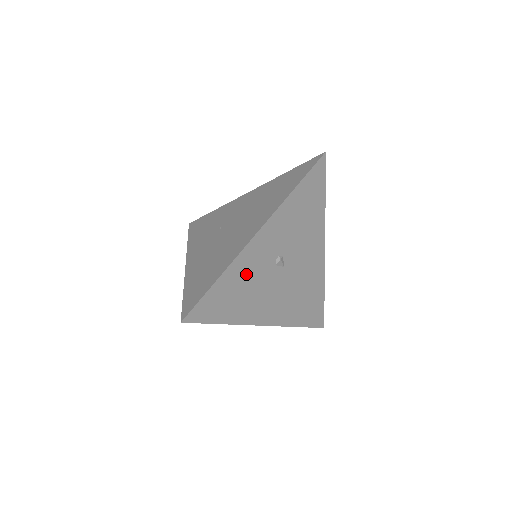
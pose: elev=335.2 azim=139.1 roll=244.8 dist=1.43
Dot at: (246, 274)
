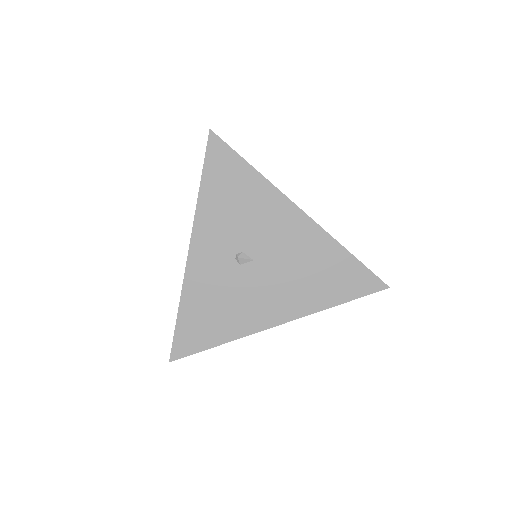
Dot at: (208, 291)
